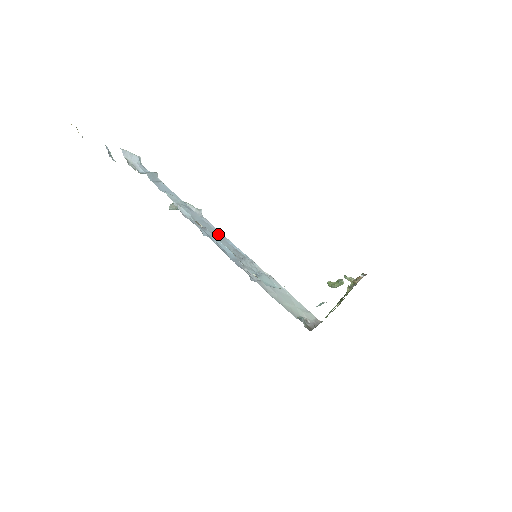
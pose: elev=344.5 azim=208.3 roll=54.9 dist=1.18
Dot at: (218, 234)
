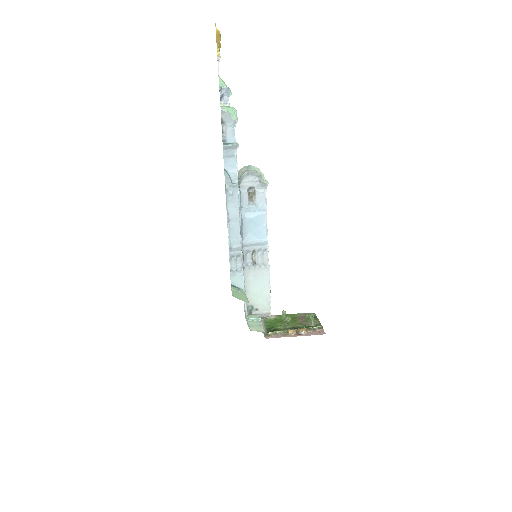
Dot at: (238, 226)
